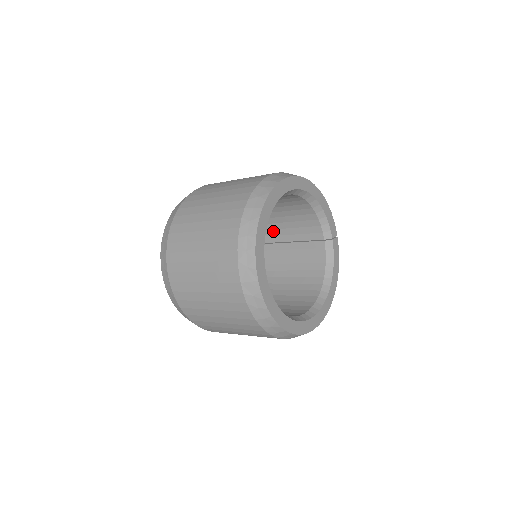
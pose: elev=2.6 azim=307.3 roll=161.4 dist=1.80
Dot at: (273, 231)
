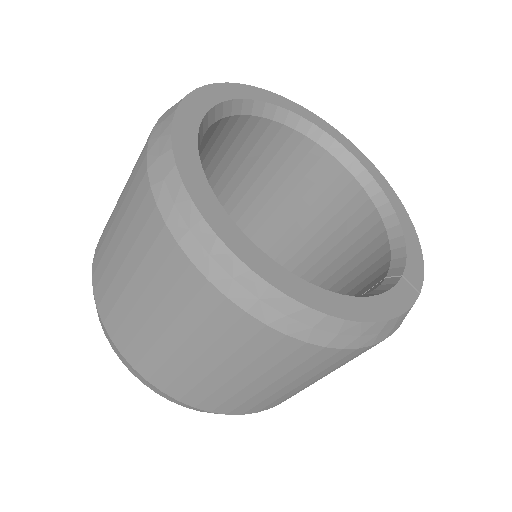
Dot at: occluded
